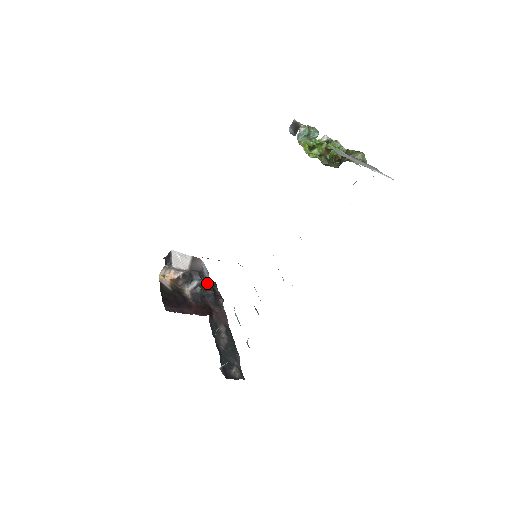
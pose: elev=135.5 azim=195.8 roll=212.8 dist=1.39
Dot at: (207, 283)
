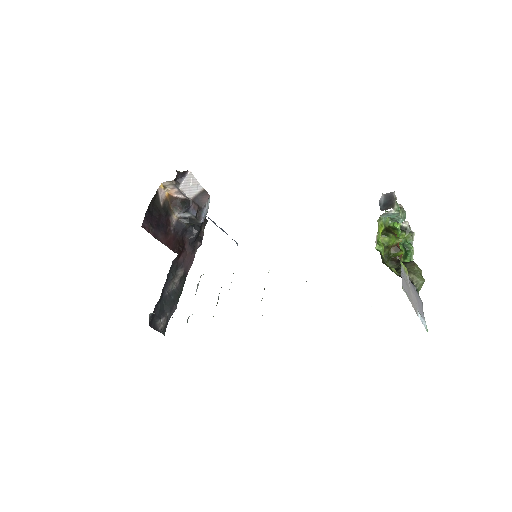
Dot at: occluded
